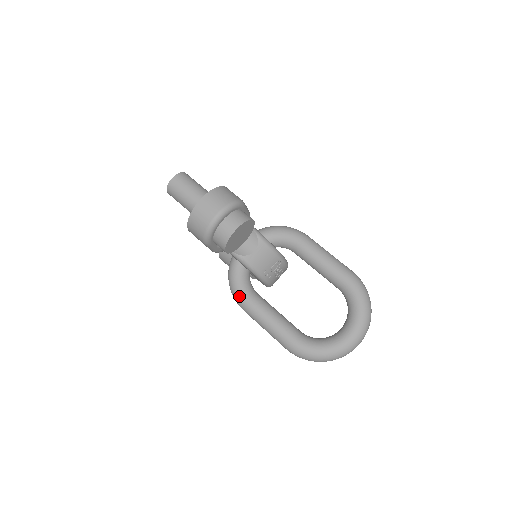
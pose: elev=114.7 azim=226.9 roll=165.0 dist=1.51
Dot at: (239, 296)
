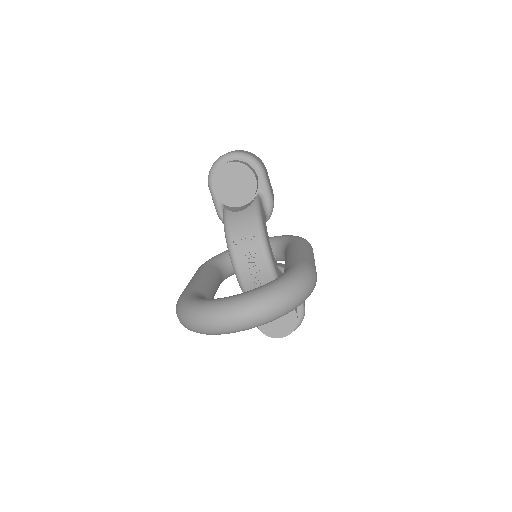
Dot at: (204, 263)
